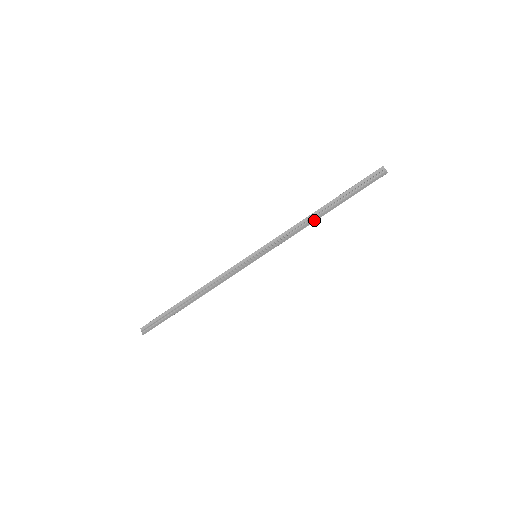
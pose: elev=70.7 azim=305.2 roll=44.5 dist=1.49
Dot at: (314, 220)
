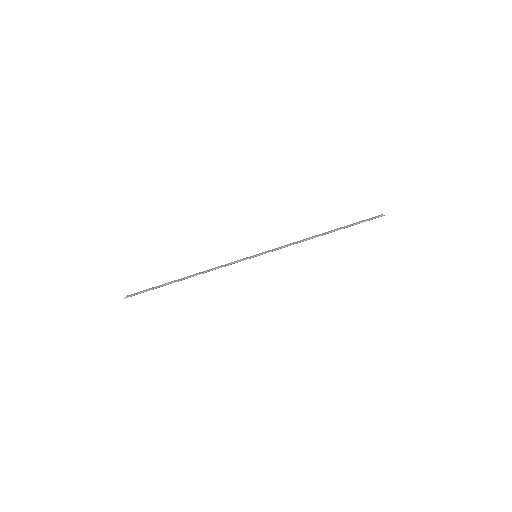
Dot at: (315, 237)
